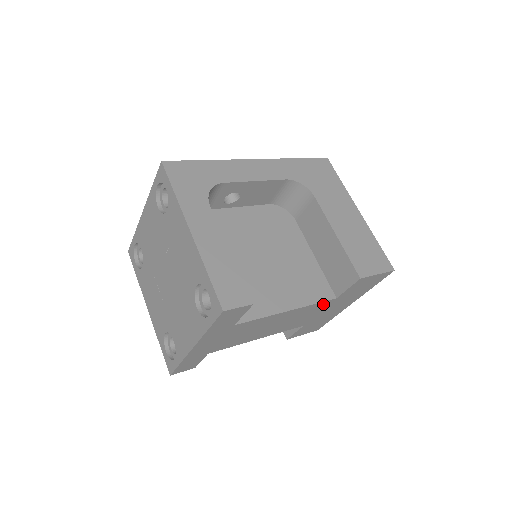
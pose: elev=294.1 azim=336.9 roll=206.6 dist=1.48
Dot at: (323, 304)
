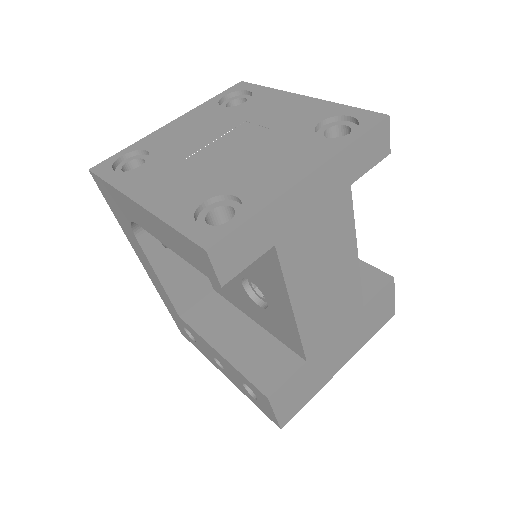
Dot at: (355, 303)
